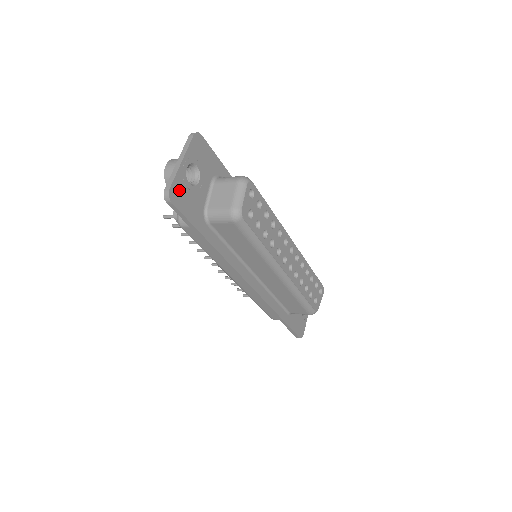
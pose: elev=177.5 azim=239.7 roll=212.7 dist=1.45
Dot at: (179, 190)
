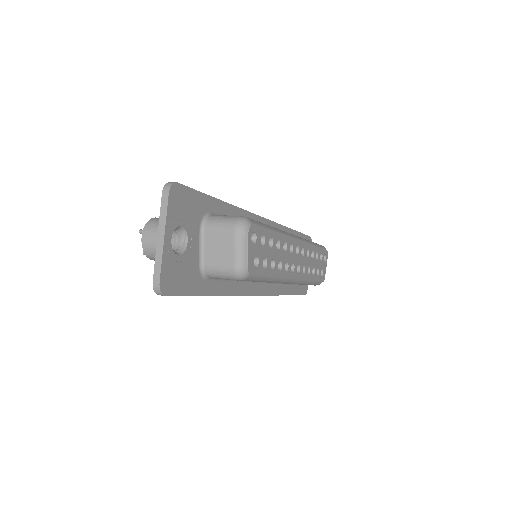
Dot at: (169, 274)
